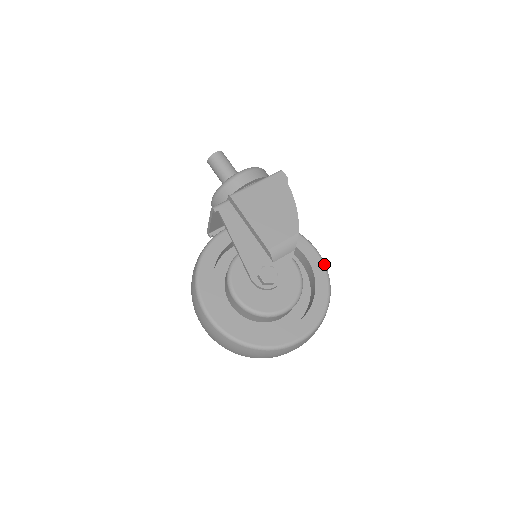
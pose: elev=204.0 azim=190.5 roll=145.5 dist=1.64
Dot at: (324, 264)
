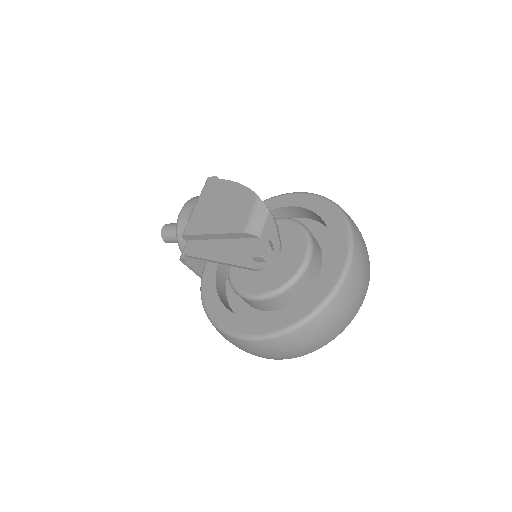
Dot at: (309, 193)
